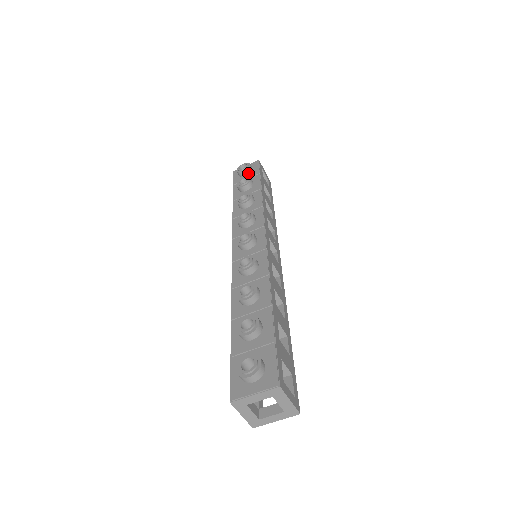
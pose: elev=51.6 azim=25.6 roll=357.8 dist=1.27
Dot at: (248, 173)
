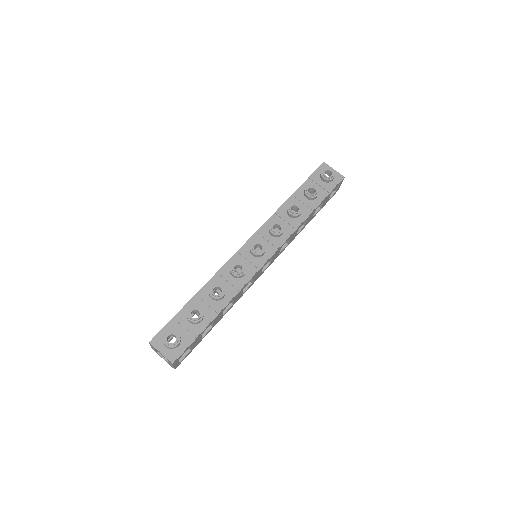
Dot at: (326, 181)
